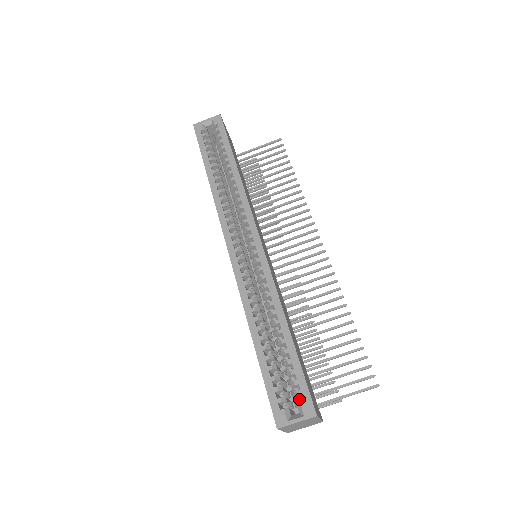
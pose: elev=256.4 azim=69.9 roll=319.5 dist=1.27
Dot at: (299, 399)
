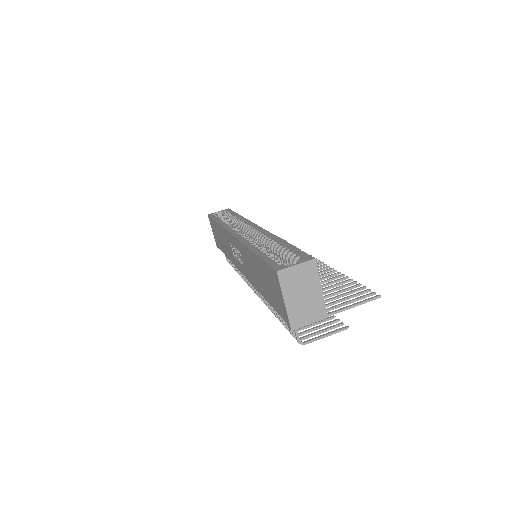
Dot at: occluded
